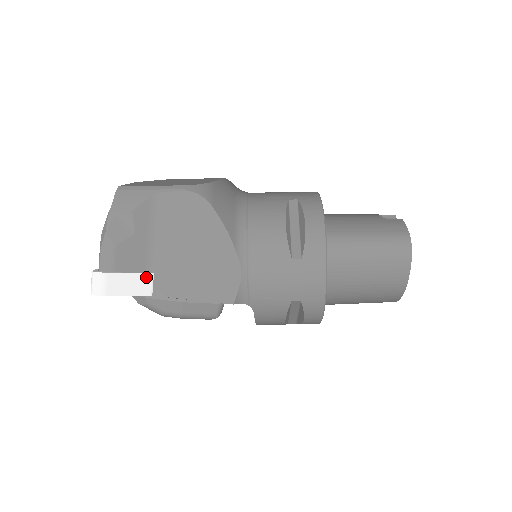
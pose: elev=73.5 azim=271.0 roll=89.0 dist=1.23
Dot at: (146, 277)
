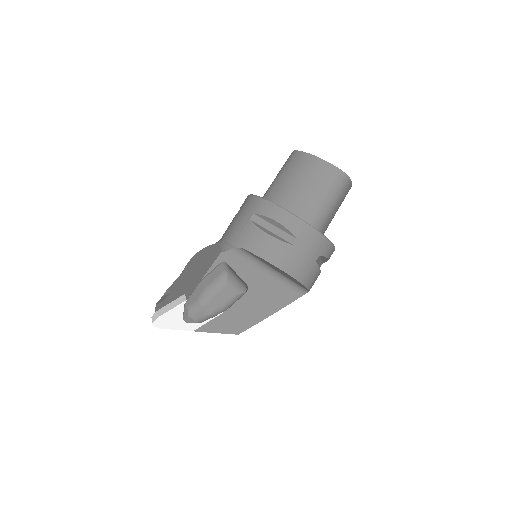
Dot at: (180, 298)
